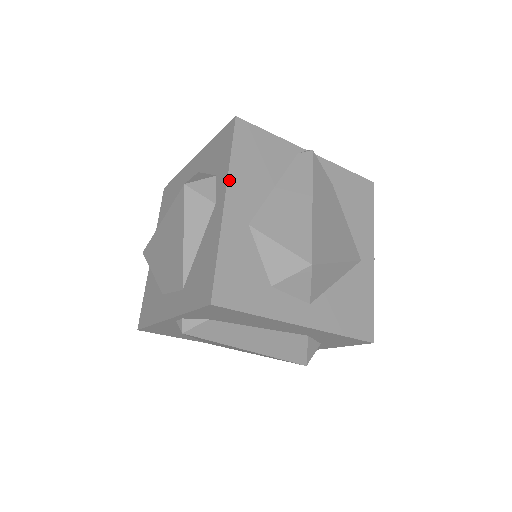
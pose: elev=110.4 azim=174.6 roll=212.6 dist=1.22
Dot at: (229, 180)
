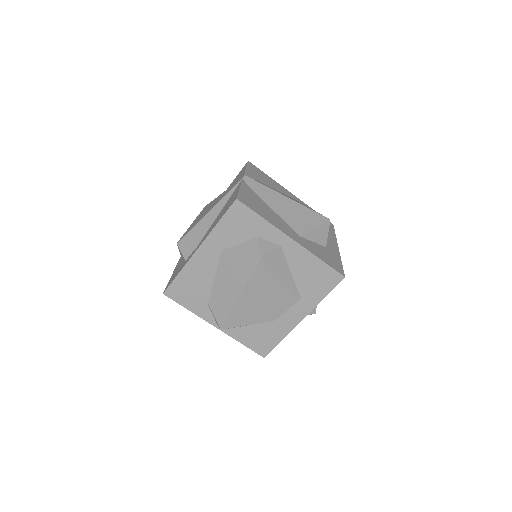
Dot at: (279, 229)
